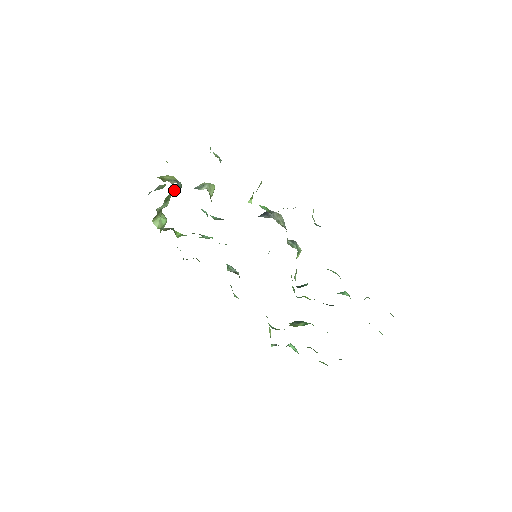
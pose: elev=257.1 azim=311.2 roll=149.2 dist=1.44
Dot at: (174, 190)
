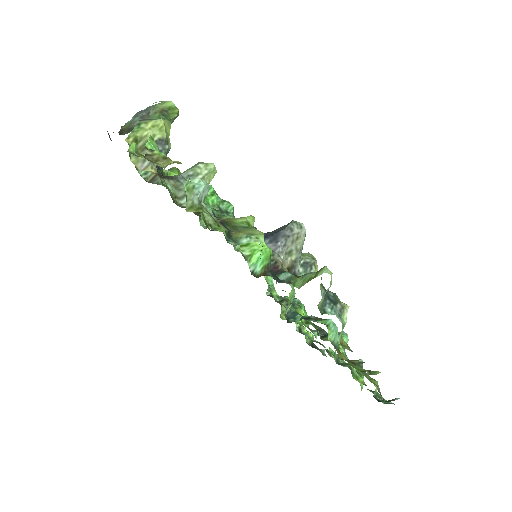
Dot at: (173, 119)
